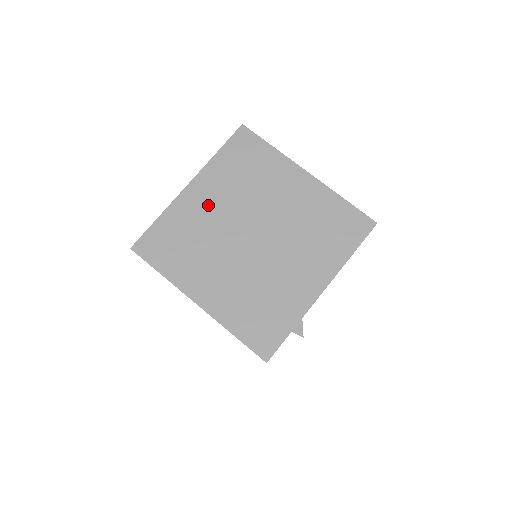
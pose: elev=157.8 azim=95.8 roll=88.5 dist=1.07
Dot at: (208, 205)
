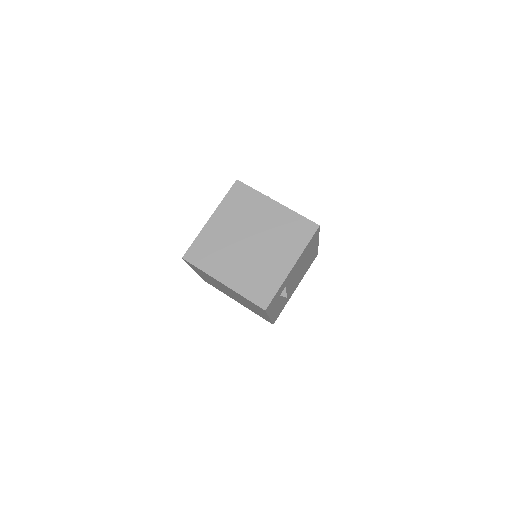
Dot at: (223, 228)
